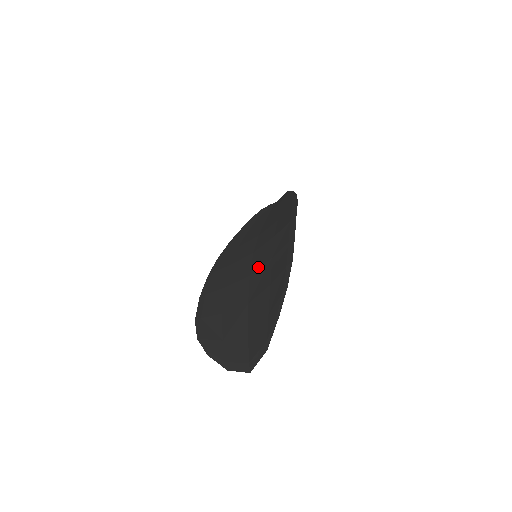
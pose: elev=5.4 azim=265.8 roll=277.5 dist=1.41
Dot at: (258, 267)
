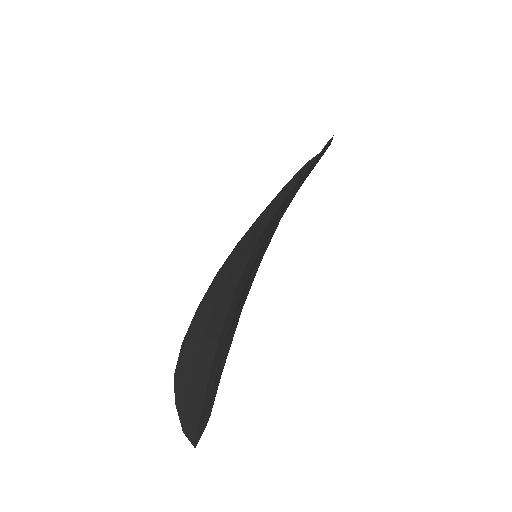
Dot at: (240, 283)
